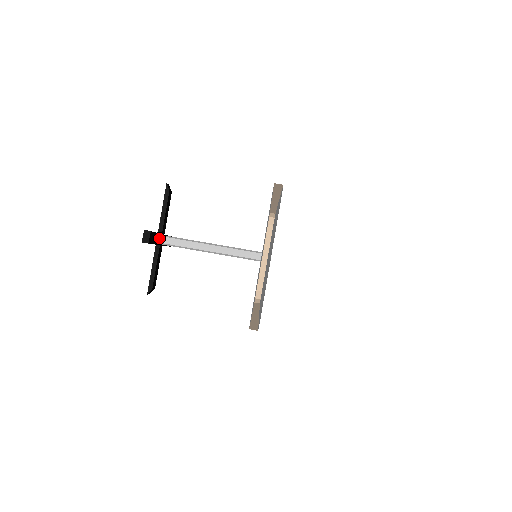
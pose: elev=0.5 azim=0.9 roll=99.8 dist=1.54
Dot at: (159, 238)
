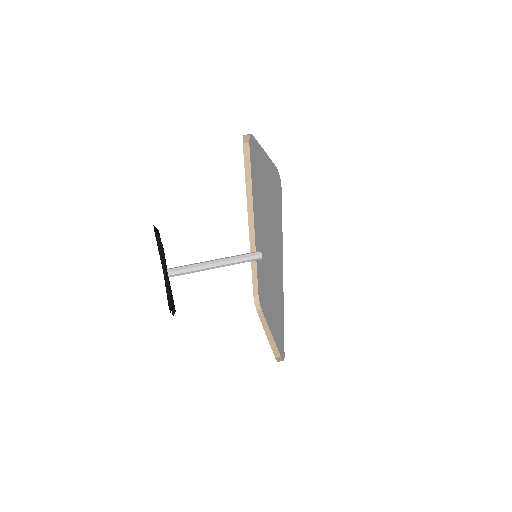
Dot at: occluded
